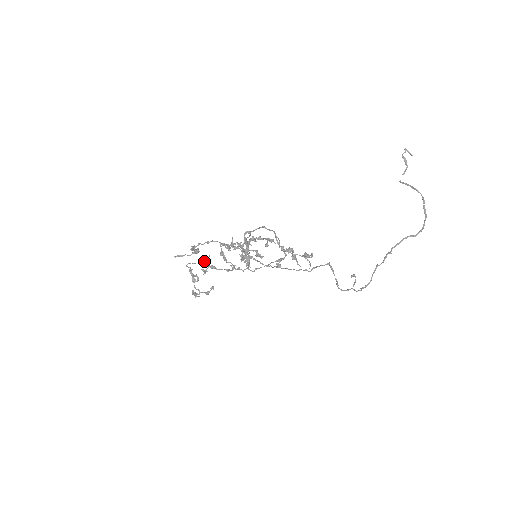
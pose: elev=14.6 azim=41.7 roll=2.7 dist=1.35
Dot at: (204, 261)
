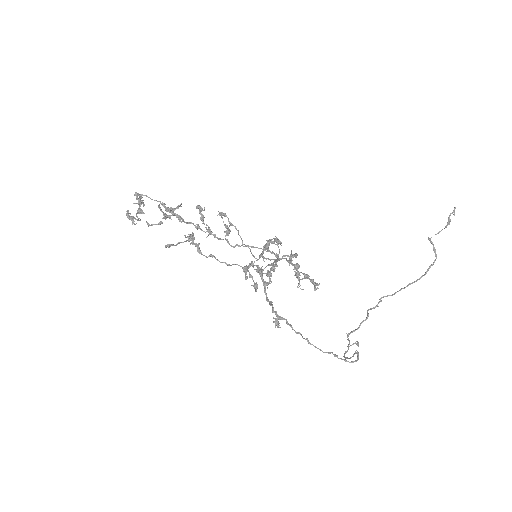
Dot at: (172, 210)
